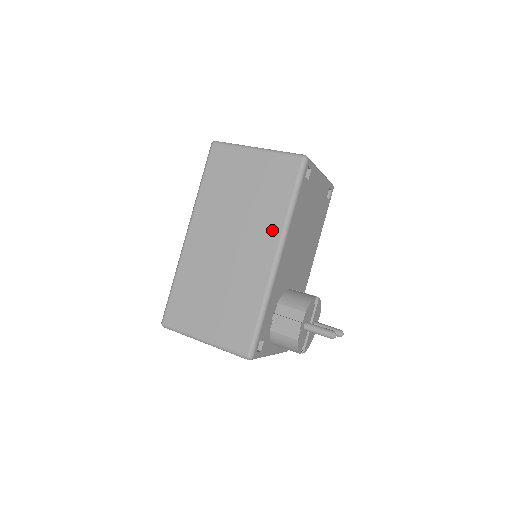
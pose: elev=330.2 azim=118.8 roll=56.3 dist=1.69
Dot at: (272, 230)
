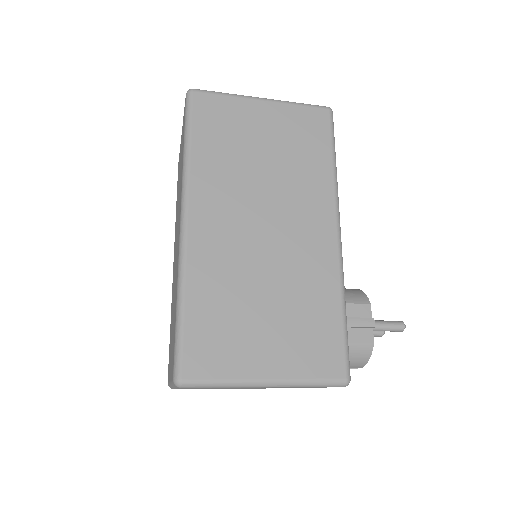
Dot at: (321, 198)
